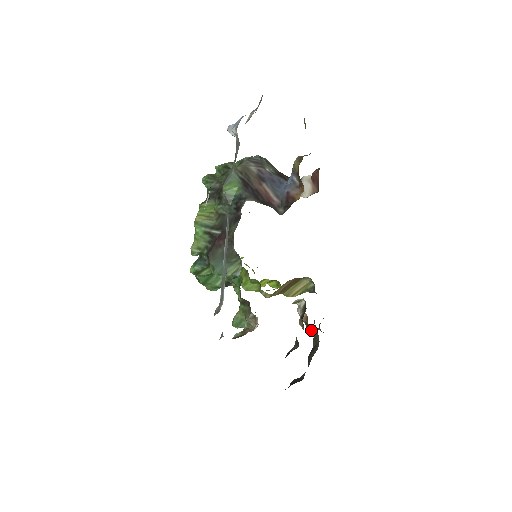
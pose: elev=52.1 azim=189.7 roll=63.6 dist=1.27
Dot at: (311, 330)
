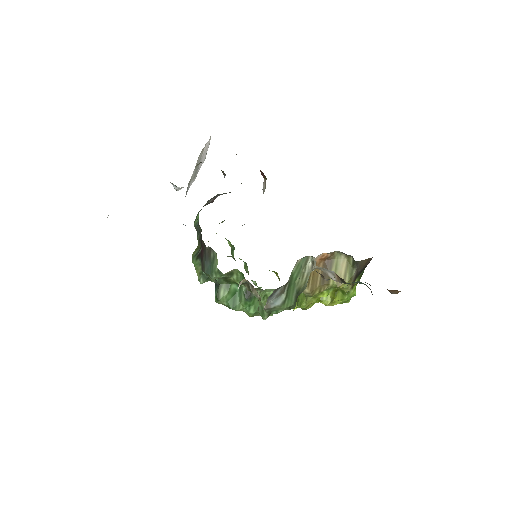
Dot at: (342, 279)
